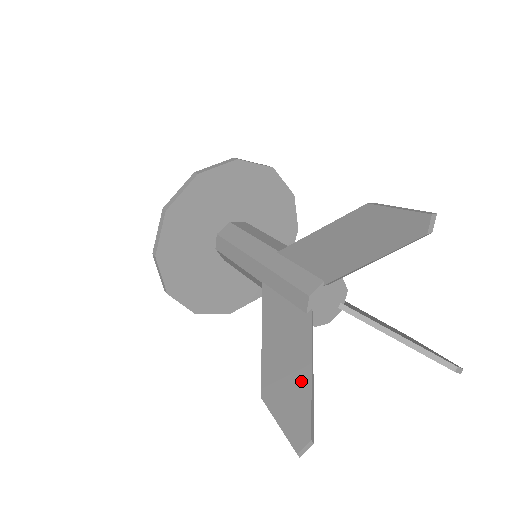
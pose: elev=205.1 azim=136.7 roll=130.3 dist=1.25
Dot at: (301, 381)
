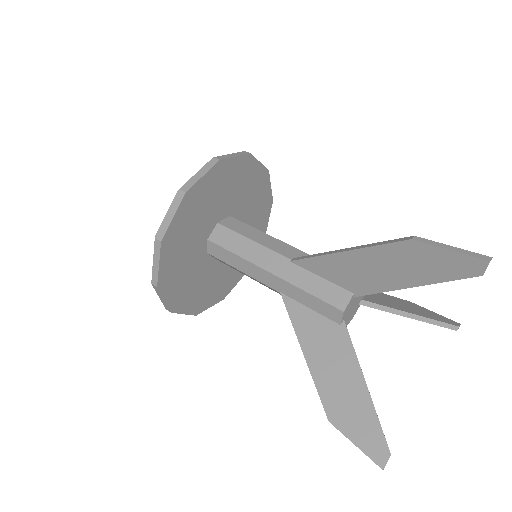
Dot at: (361, 399)
